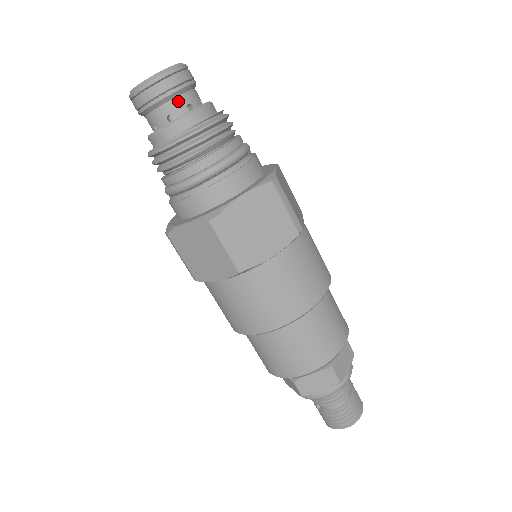
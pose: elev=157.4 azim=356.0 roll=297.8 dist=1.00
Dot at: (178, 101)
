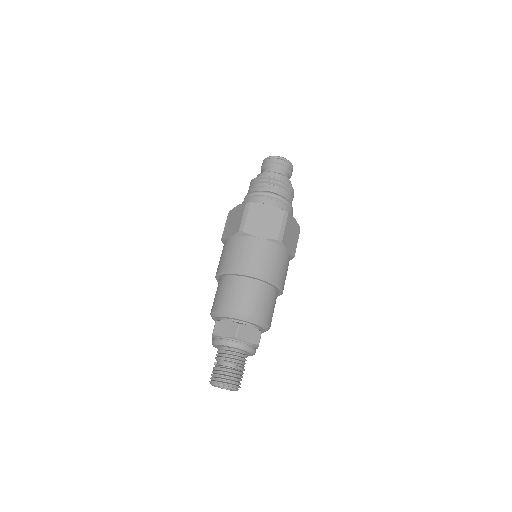
Dot at: (277, 169)
